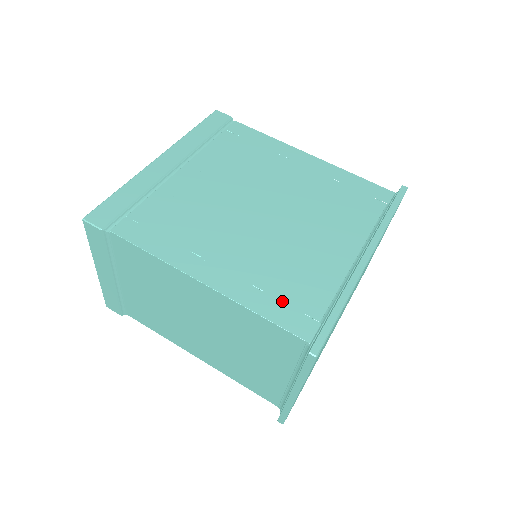
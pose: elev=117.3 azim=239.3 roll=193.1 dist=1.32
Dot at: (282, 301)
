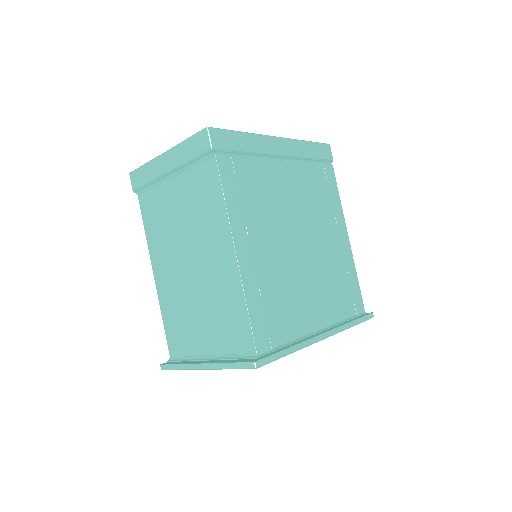
Dot at: (265, 314)
